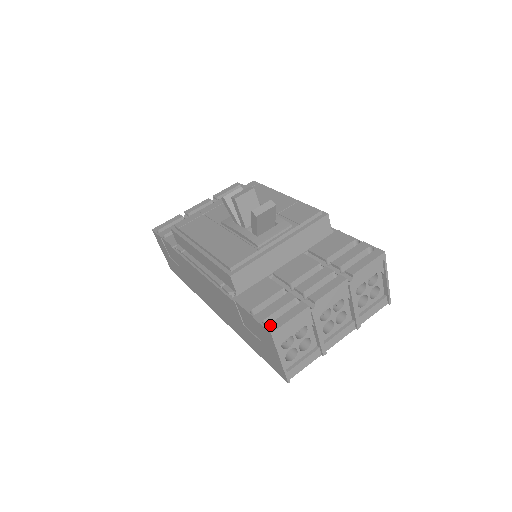
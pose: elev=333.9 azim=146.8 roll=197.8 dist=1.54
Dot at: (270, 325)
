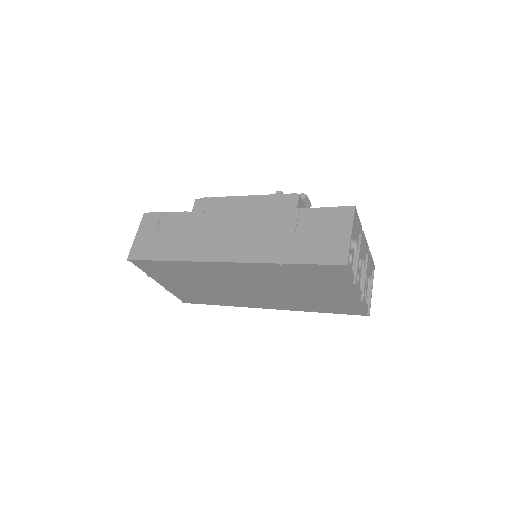
Dot at: occluded
